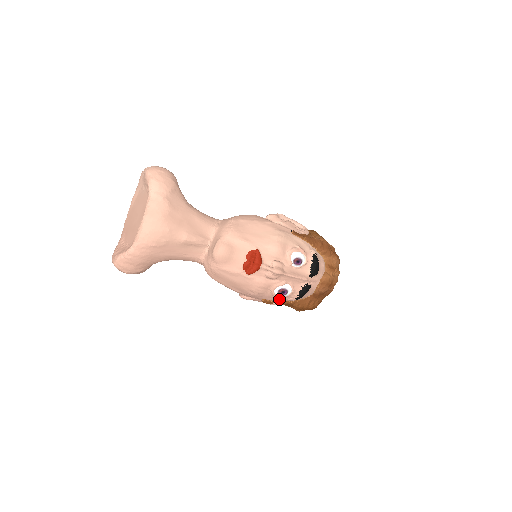
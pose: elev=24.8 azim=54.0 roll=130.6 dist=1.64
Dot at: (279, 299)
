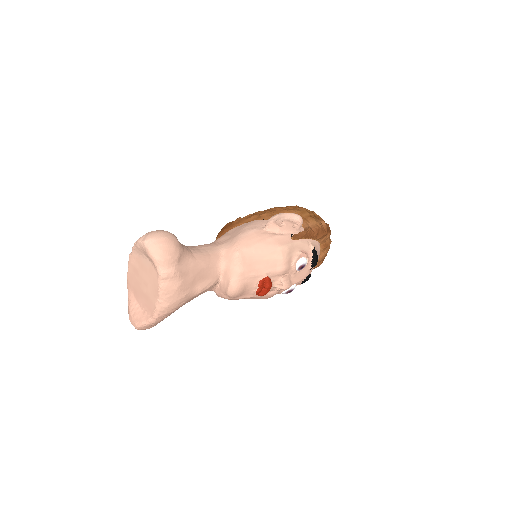
Dot at: occluded
